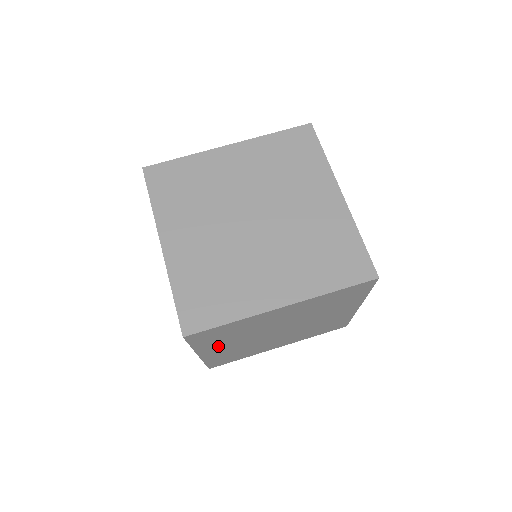
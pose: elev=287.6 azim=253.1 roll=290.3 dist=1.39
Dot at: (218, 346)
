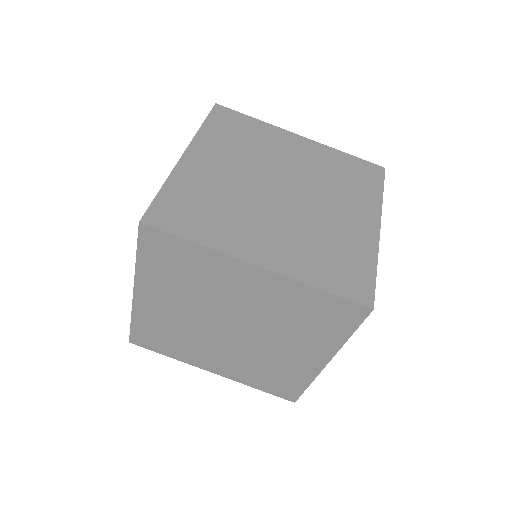
Dot at: (160, 291)
